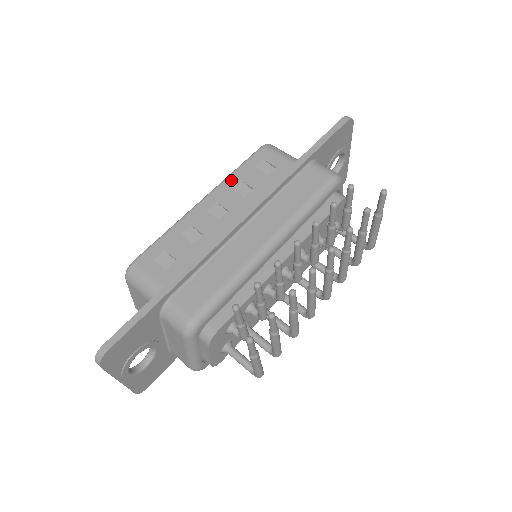
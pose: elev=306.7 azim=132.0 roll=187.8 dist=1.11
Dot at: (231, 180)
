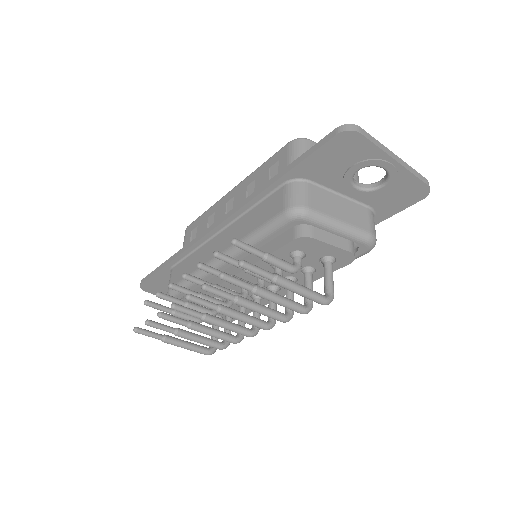
Dot at: (252, 176)
